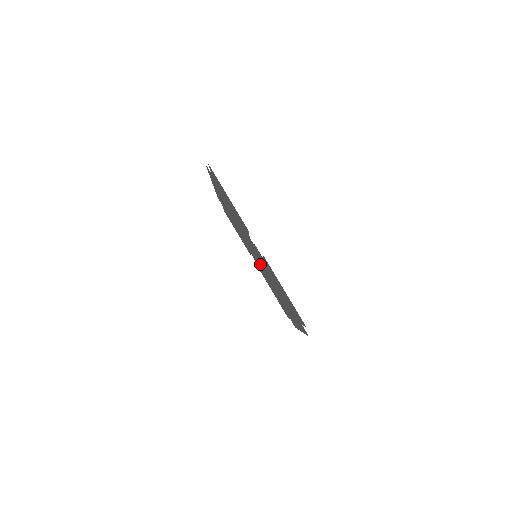
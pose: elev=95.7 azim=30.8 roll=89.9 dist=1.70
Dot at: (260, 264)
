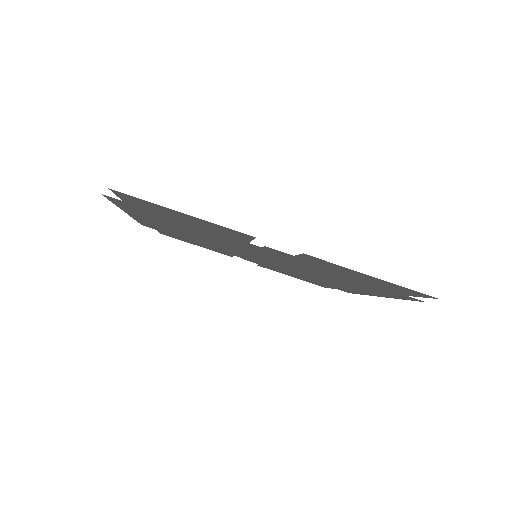
Dot at: occluded
